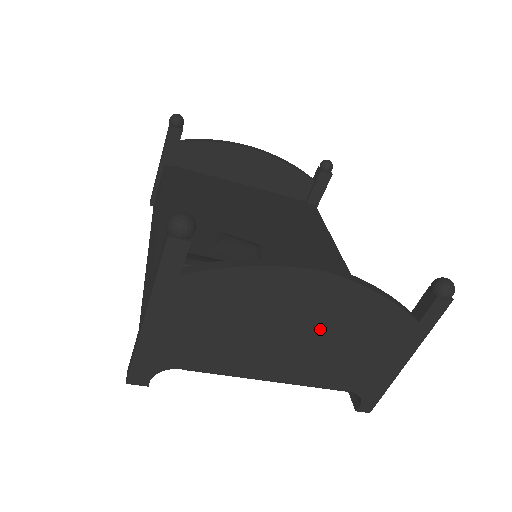
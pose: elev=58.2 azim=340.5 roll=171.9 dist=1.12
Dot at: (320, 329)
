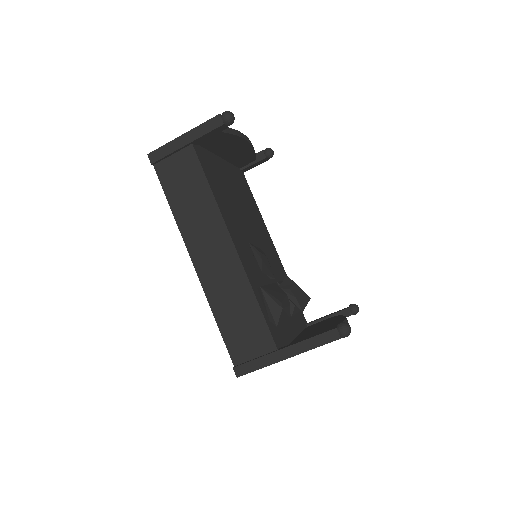
Dot at: occluded
